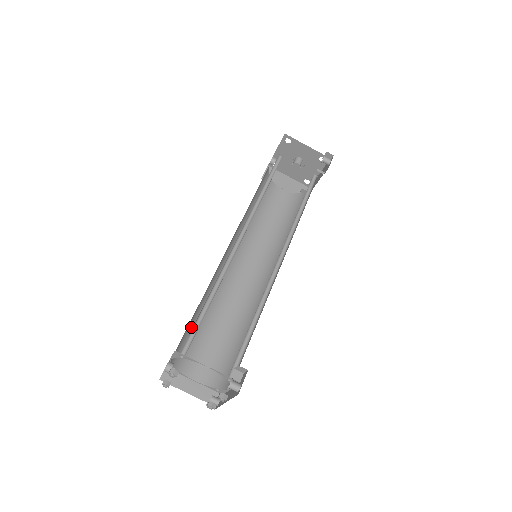
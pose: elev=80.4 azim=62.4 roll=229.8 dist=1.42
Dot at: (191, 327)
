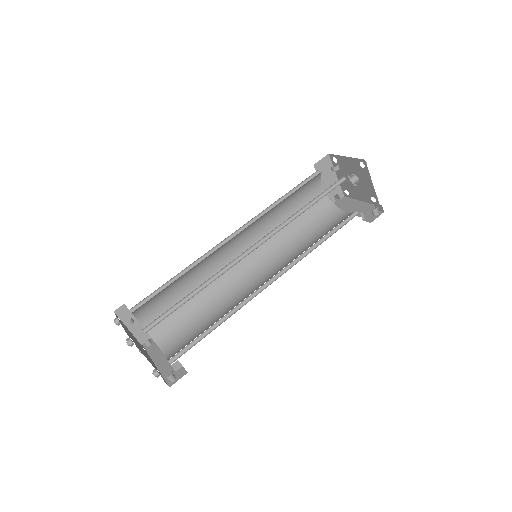
Dot at: (165, 288)
